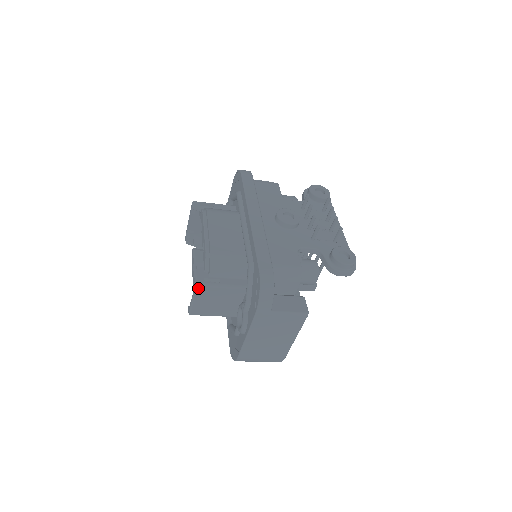
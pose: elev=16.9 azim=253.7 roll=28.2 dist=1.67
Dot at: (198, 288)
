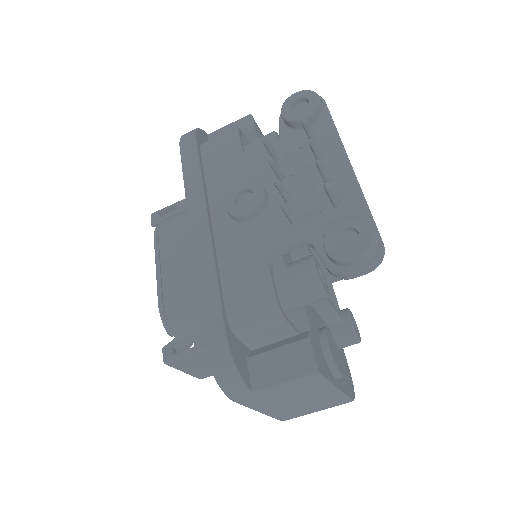
Dot at: (170, 364)
